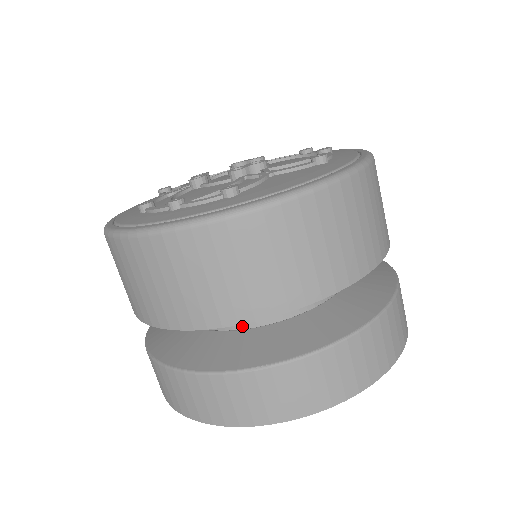
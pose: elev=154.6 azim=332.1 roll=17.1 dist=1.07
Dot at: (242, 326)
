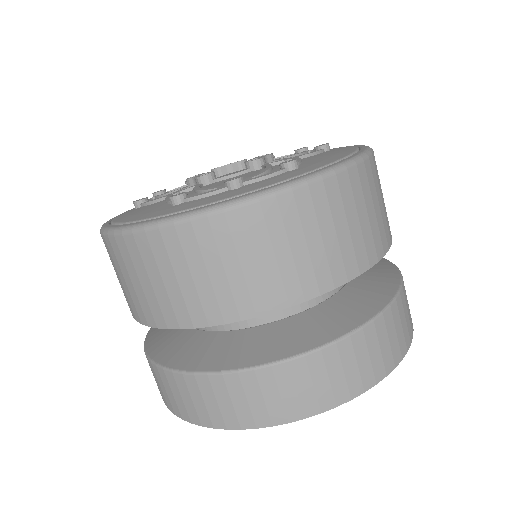
Dot at: (295, 311)
